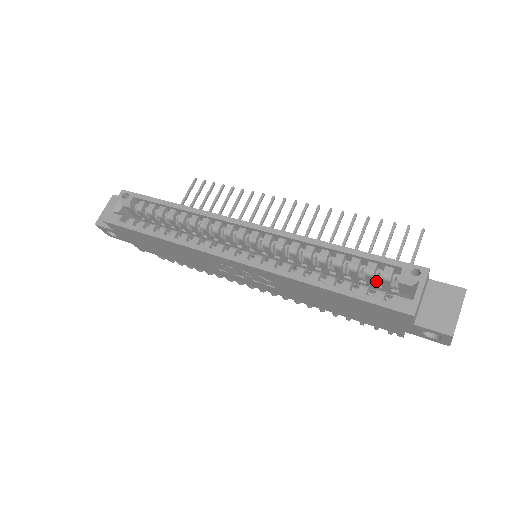
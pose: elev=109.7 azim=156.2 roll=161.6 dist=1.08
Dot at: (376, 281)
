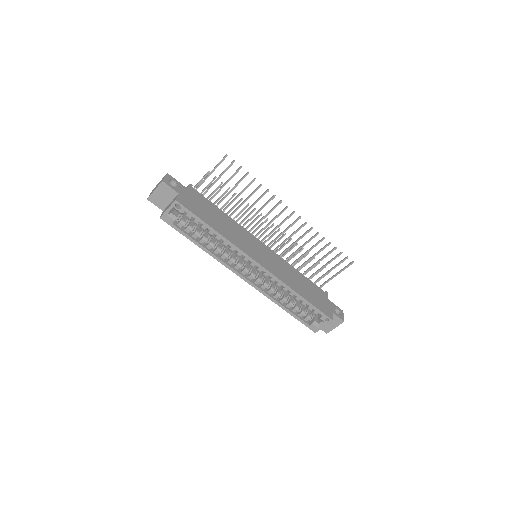
Dot at: occluded
